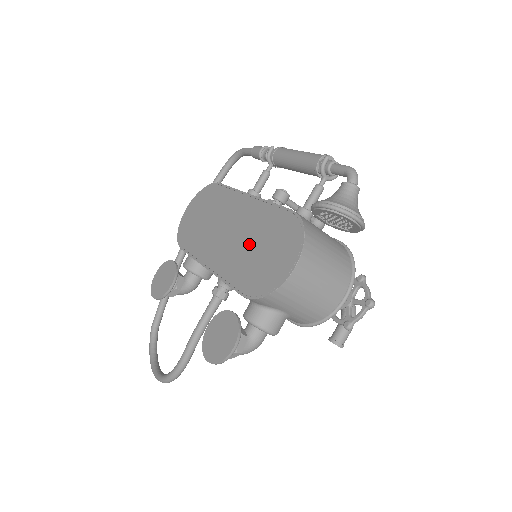
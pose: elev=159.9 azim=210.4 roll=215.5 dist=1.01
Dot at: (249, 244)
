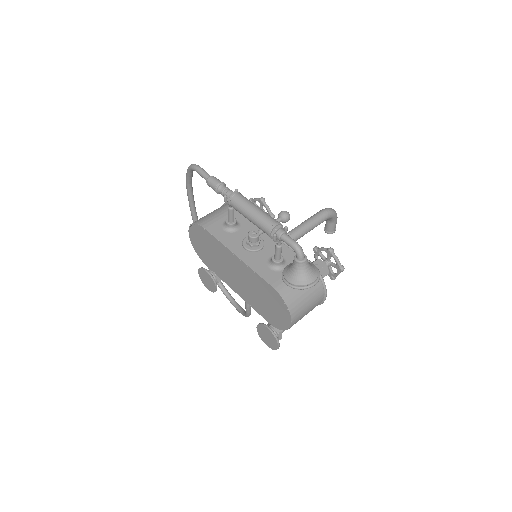
Dot at: (255, 293)
